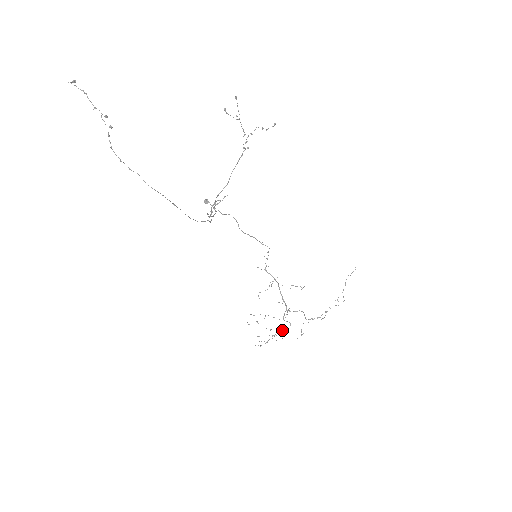
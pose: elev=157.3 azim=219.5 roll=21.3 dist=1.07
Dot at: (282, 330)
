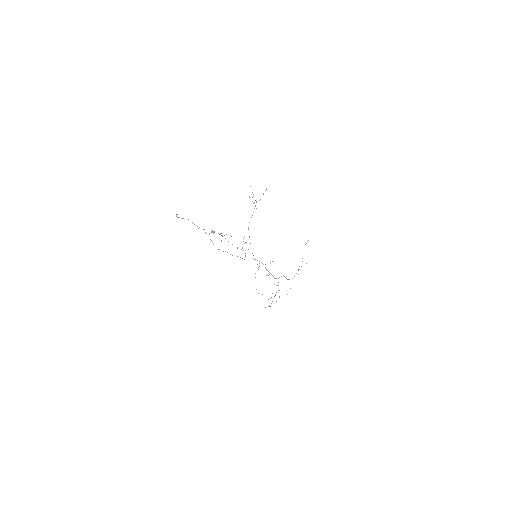
Dot at: (276, 292)
